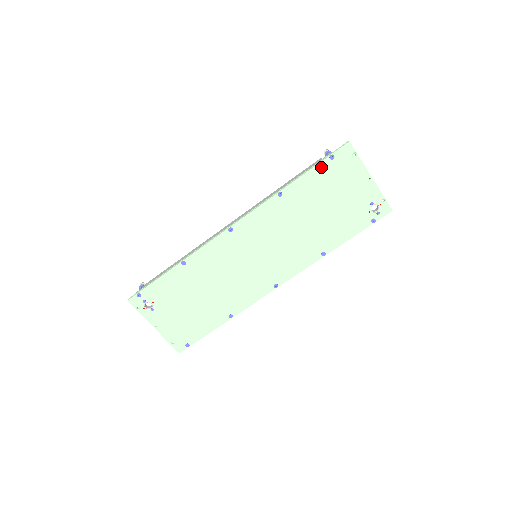
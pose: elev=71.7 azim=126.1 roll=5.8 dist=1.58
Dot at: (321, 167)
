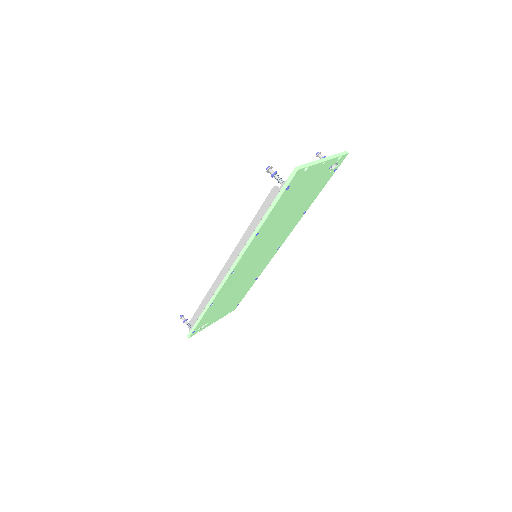
Dot at: (281, 199)
